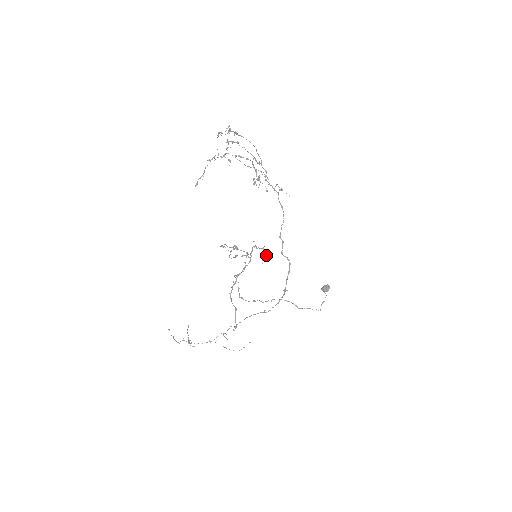
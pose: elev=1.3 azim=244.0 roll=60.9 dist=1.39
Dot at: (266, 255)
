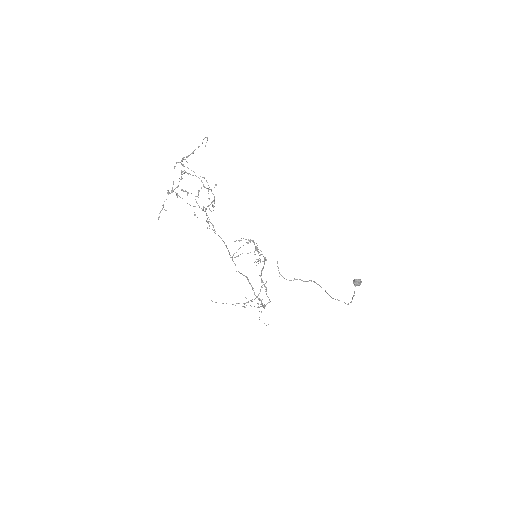
Dot at: (258, 259)
